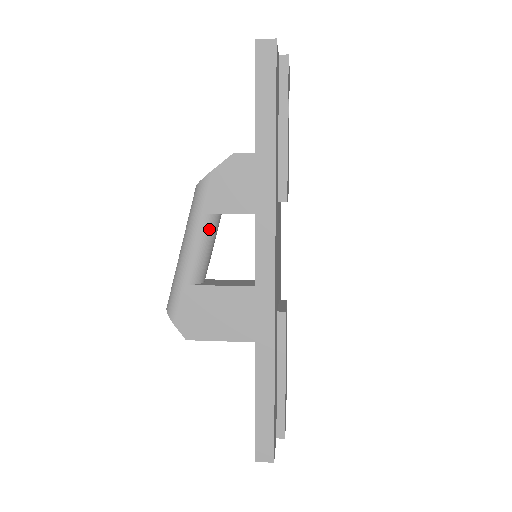
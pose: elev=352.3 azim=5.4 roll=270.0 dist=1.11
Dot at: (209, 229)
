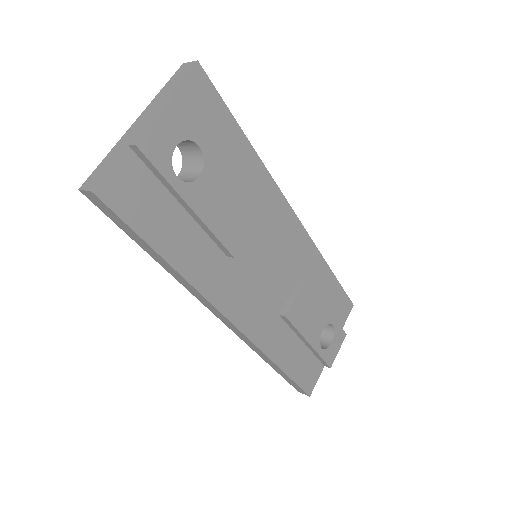
Dot at: occluded
